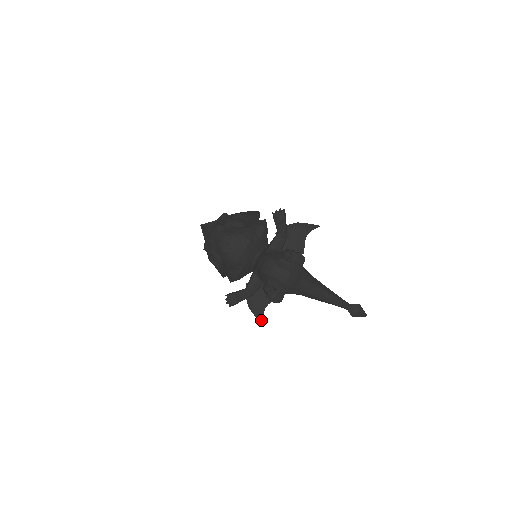
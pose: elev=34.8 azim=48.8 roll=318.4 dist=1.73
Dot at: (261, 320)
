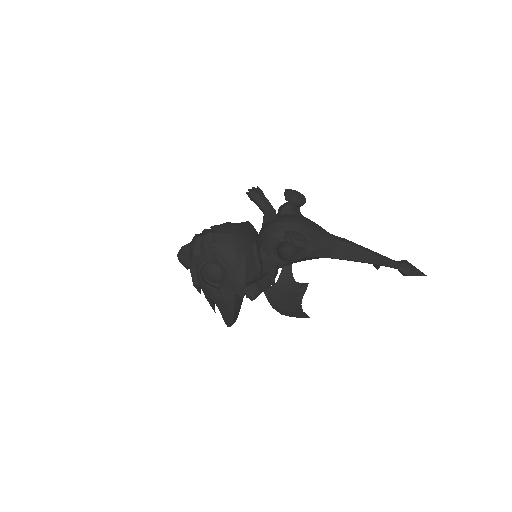
Dot at: (304, 315)
